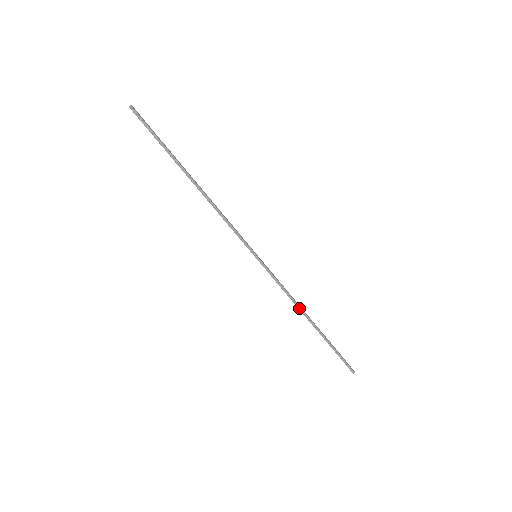
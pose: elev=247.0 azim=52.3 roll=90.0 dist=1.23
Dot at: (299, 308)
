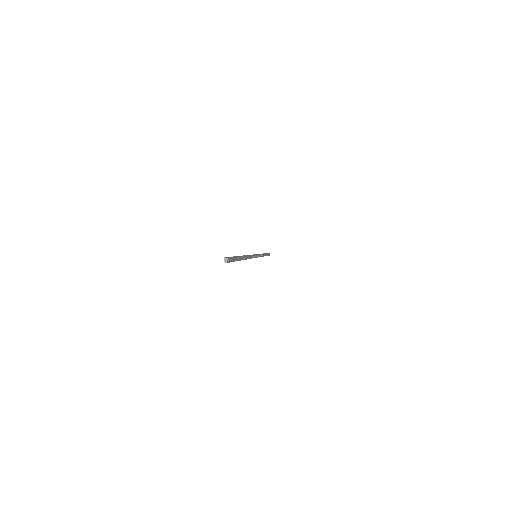
Dot at: occluded
